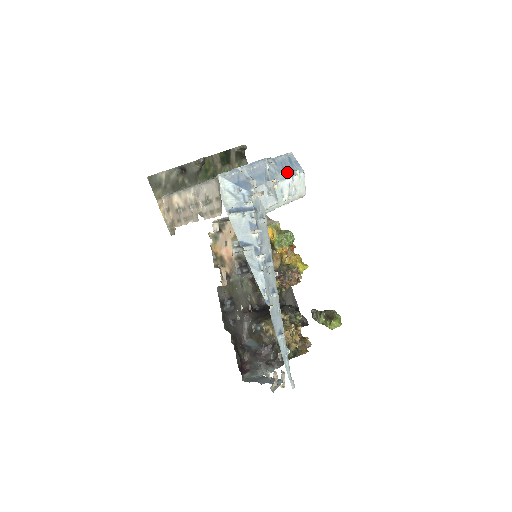
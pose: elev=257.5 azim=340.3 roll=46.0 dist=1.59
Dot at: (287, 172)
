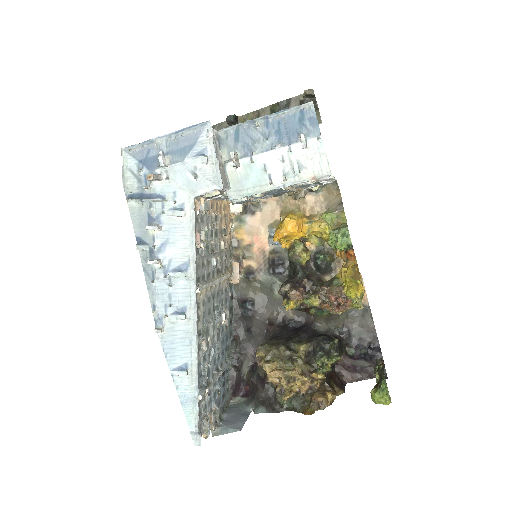
Dot at: (282, 137)
